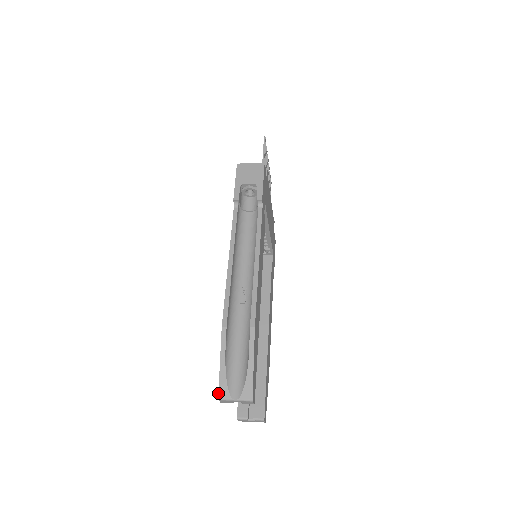
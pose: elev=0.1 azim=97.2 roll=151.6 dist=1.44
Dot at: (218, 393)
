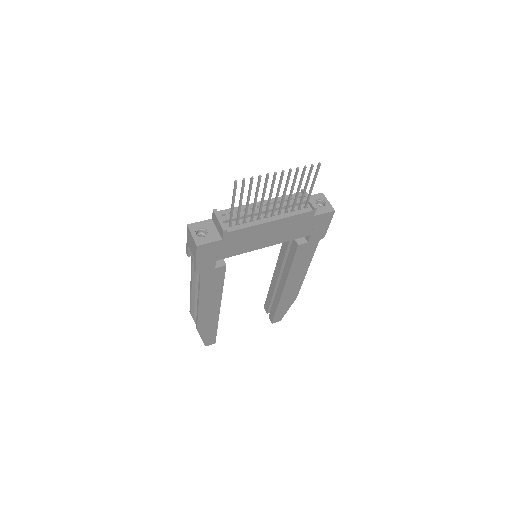
Dot at: occluded
